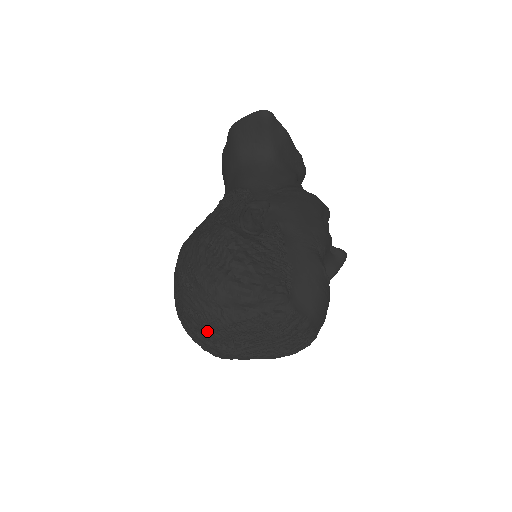
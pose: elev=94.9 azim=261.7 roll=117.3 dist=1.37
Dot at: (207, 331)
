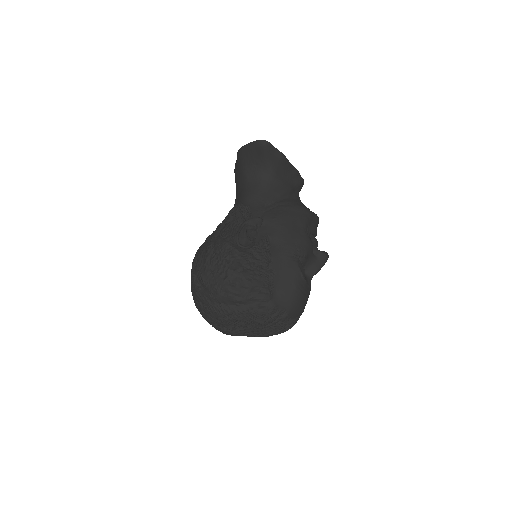
Dot at: (212, 318)
